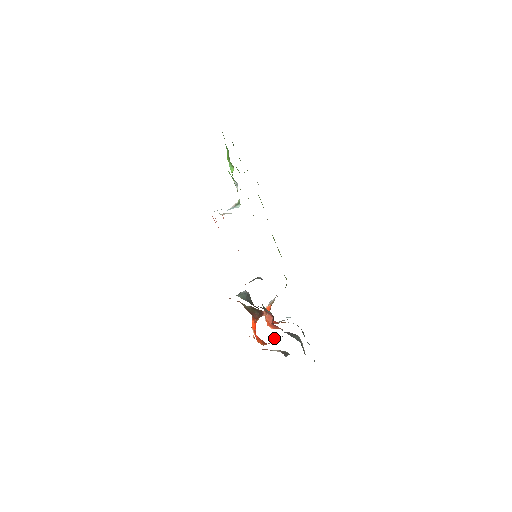
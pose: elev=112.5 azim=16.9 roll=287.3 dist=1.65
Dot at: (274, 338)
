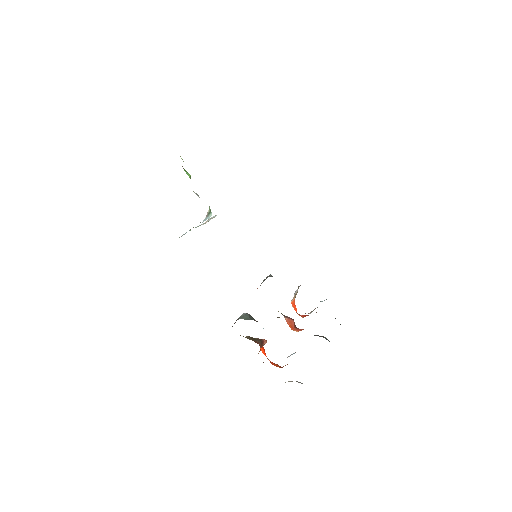
Dot at: (293, 353)
